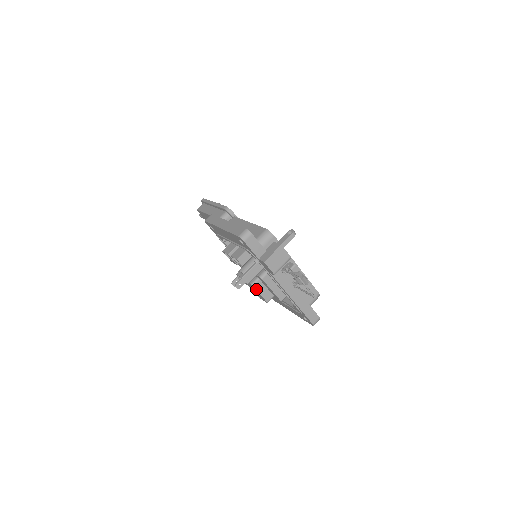
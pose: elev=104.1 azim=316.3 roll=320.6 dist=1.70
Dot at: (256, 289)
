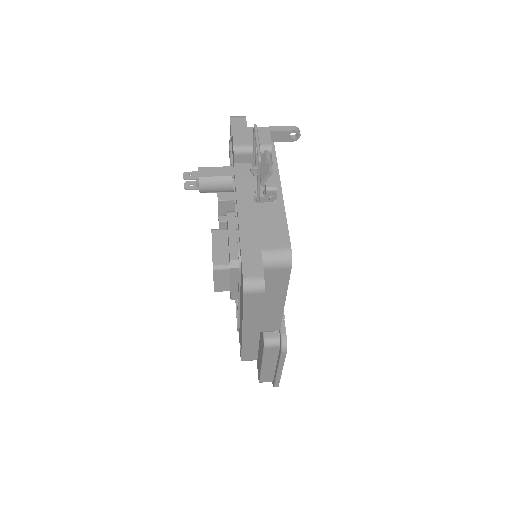
Dot at: (213, 237)
